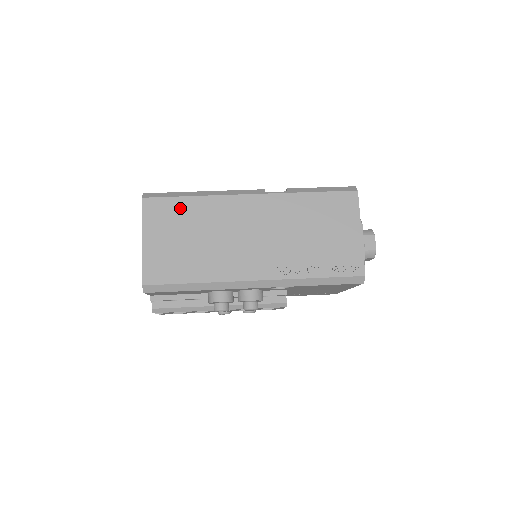
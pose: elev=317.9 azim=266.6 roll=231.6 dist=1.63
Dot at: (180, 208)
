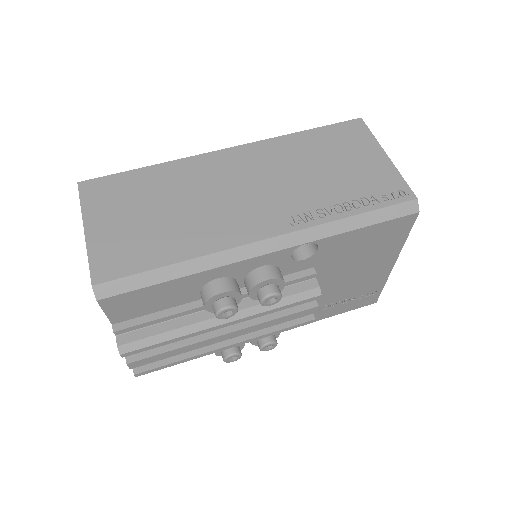
Dot at: (134, 182)
